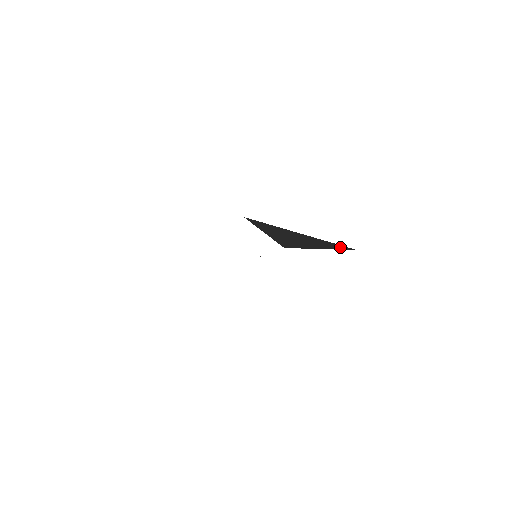
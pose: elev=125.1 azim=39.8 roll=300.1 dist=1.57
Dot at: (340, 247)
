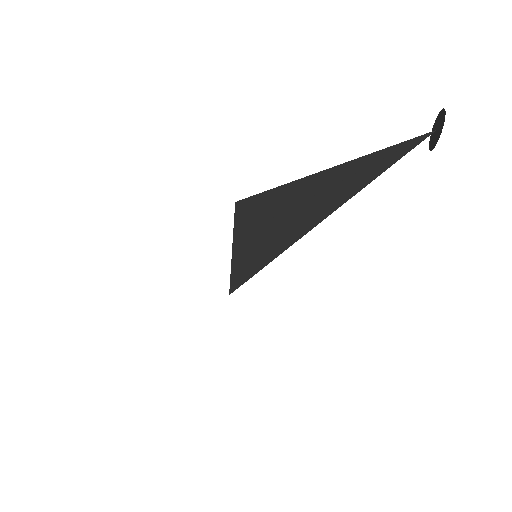
Dot at: (405, 150)
